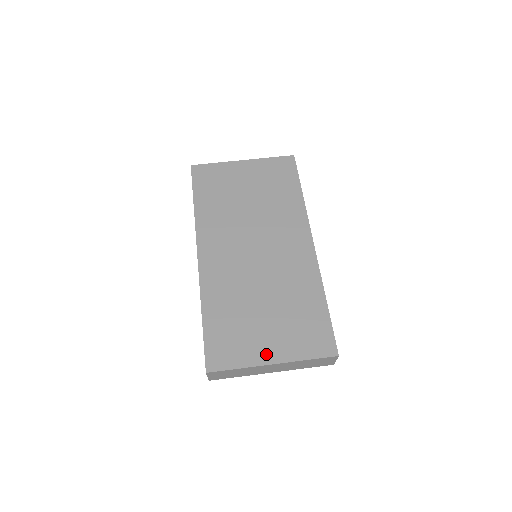
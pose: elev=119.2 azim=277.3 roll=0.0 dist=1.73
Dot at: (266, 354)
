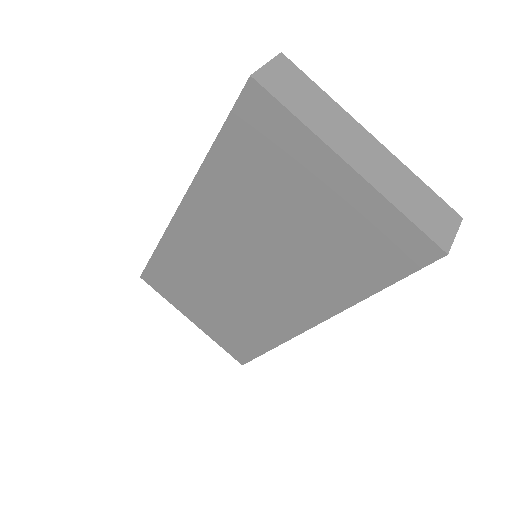
Dot at: (191, 315)
